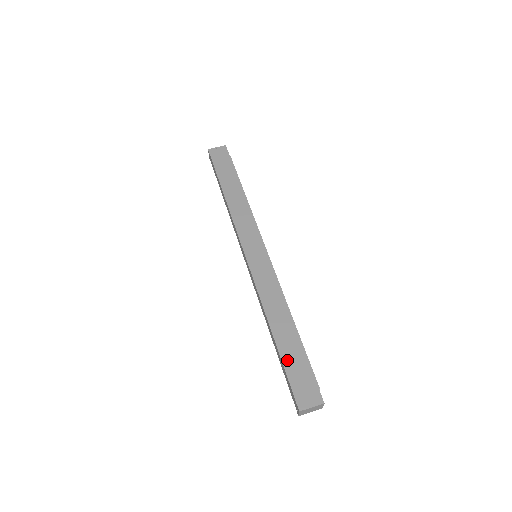
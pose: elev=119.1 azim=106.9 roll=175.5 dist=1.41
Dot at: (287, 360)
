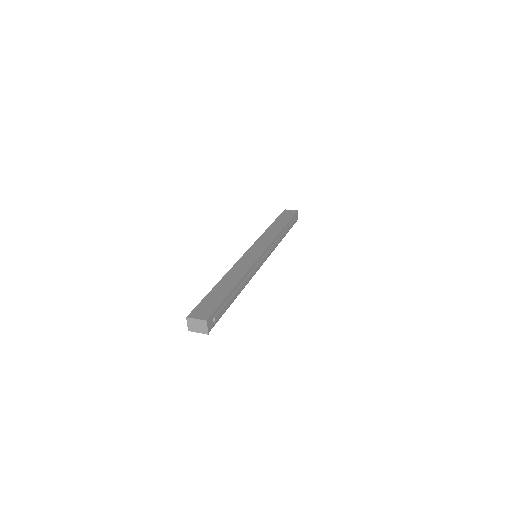
Dot at: (211, 295)
